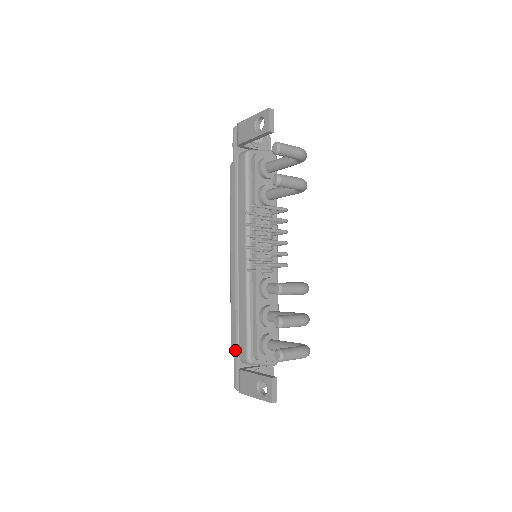
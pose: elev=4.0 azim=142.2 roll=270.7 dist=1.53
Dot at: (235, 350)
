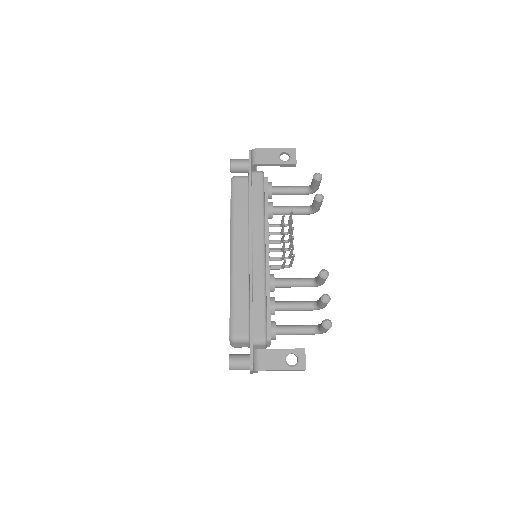
Dot at: (252, 332)
